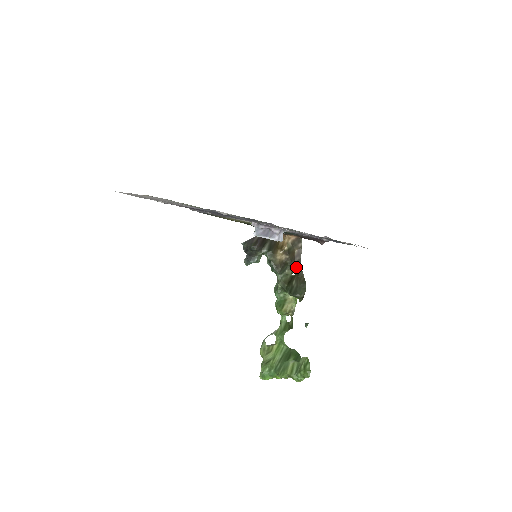
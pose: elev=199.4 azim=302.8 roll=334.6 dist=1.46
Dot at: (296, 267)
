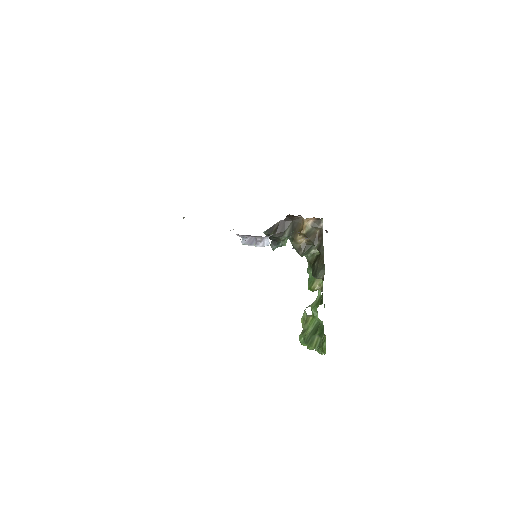
Dot at: (318, 248)
